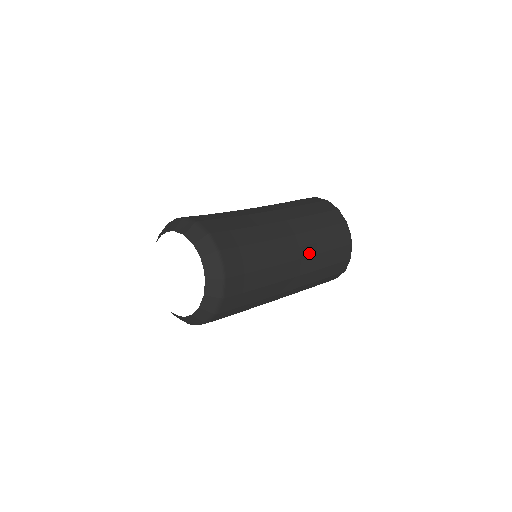
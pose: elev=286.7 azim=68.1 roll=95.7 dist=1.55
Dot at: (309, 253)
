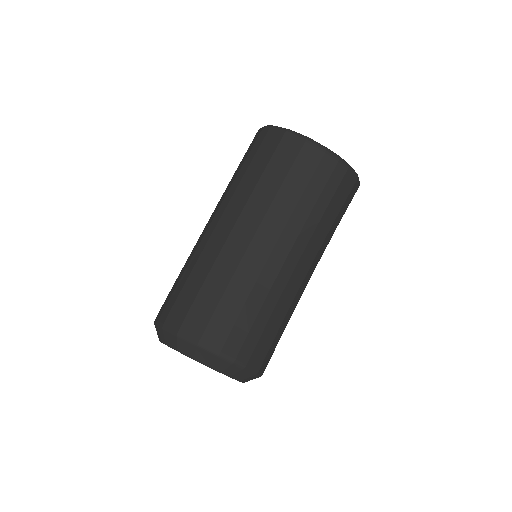
Dot at: (307, 237)
